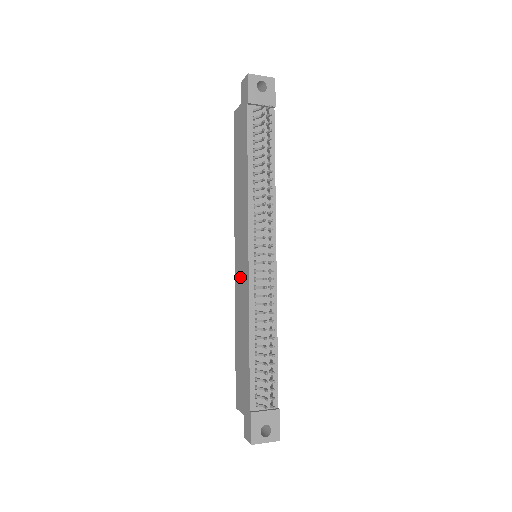
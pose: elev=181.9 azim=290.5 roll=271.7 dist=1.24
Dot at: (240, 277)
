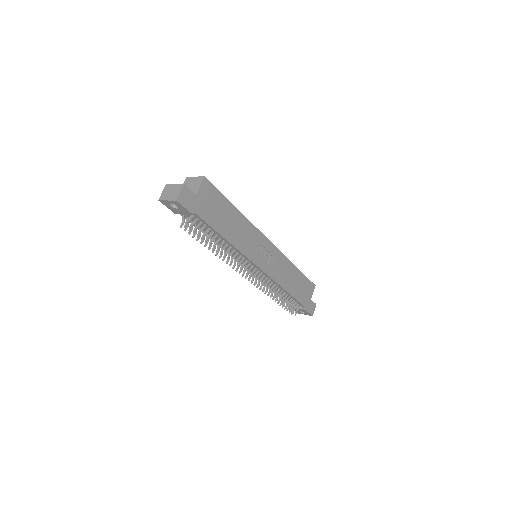
Dot at: occluded
